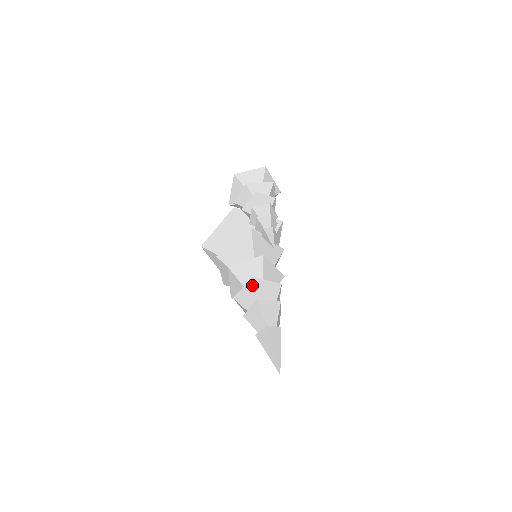
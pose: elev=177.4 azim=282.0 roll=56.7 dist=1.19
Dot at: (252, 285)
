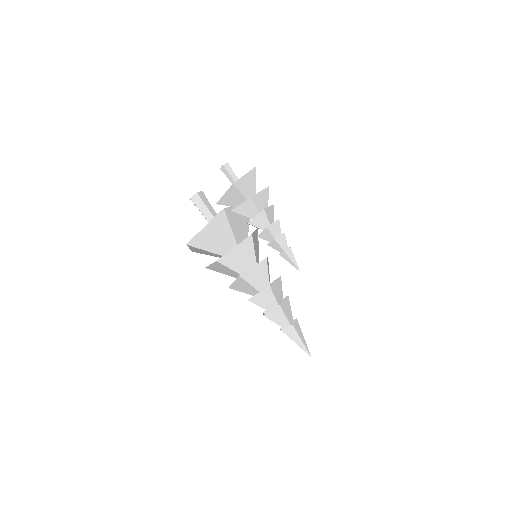
Dot at: (269, 291)
